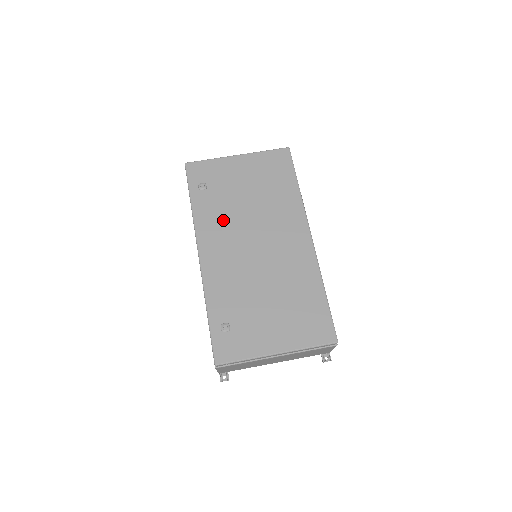
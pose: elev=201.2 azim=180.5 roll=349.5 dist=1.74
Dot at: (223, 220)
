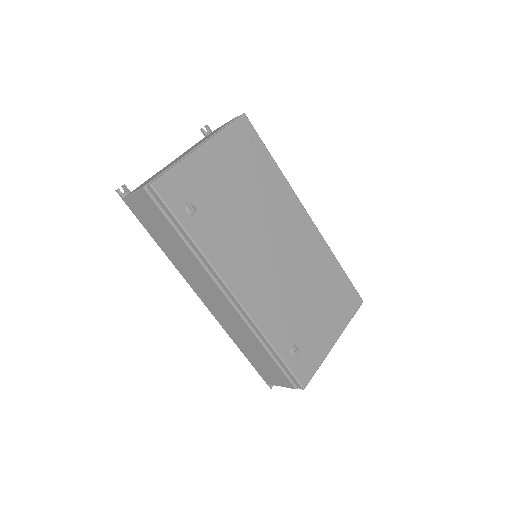
Dot at: (234, 241)
